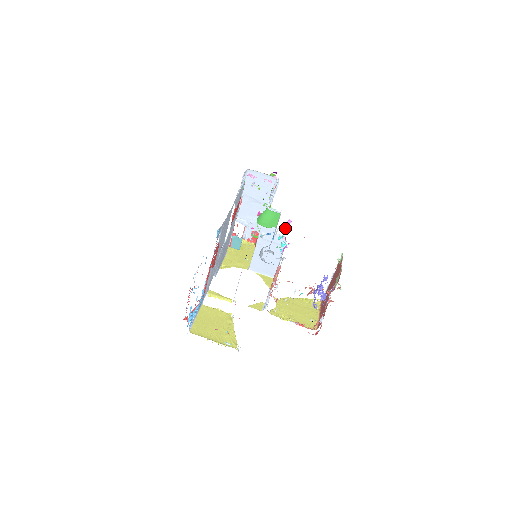
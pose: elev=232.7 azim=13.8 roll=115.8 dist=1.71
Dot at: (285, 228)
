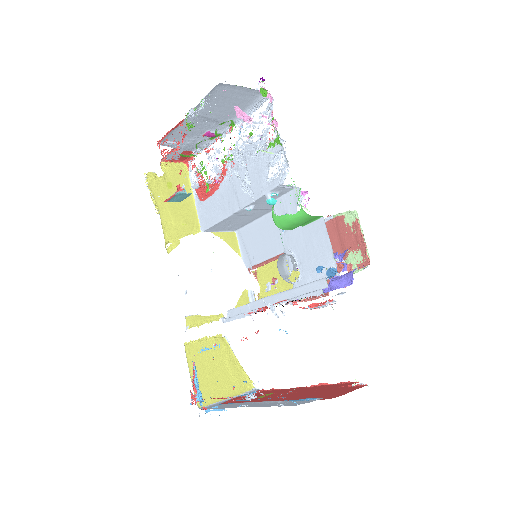
Dot at: occluded
